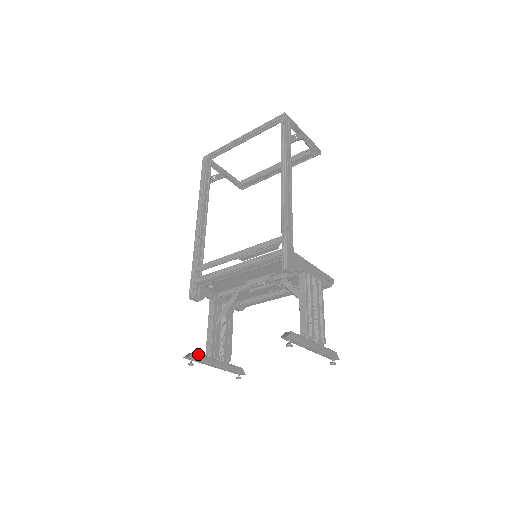
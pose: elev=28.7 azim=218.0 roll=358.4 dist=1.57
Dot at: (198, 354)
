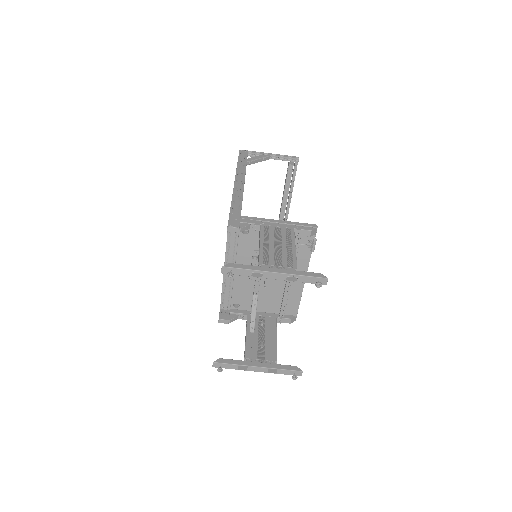
Dot at: (226, 359)
